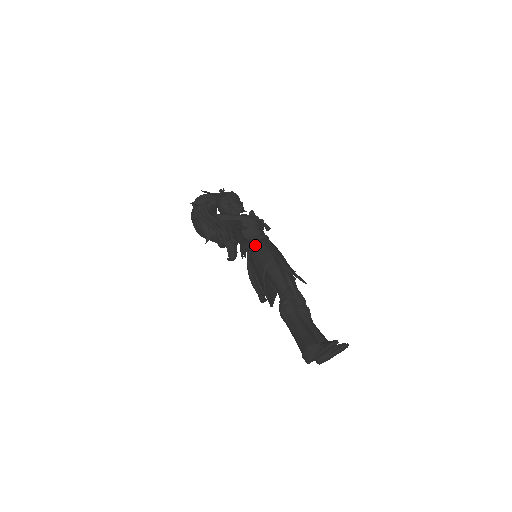
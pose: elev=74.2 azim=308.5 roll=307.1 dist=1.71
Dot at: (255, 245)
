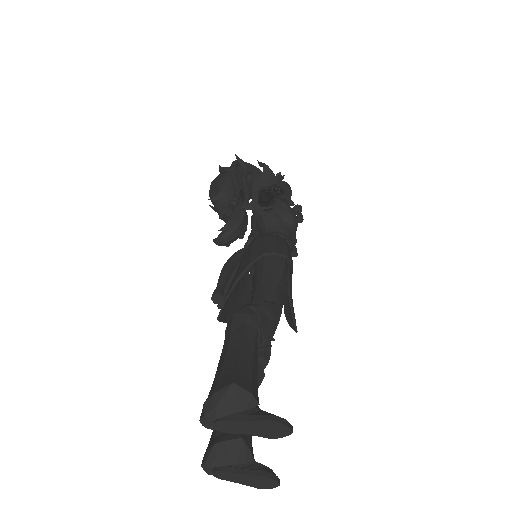
Dot at: occluded
